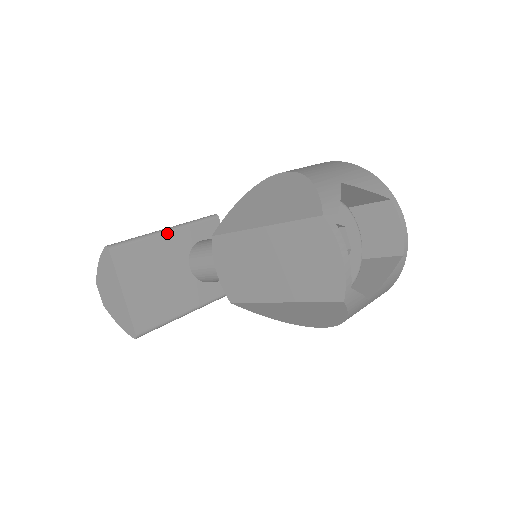
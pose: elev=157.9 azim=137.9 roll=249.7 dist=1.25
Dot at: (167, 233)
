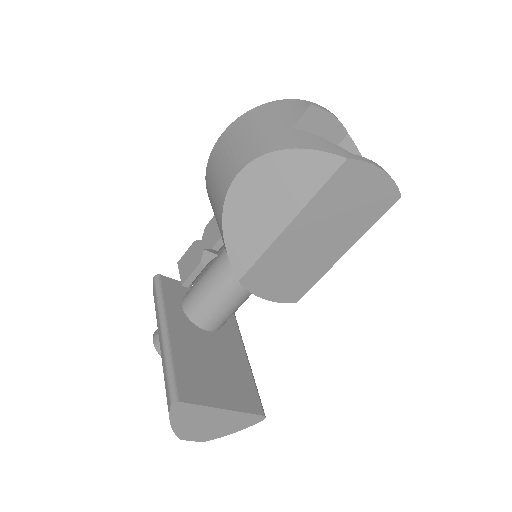
Dot at: (169, 333)
